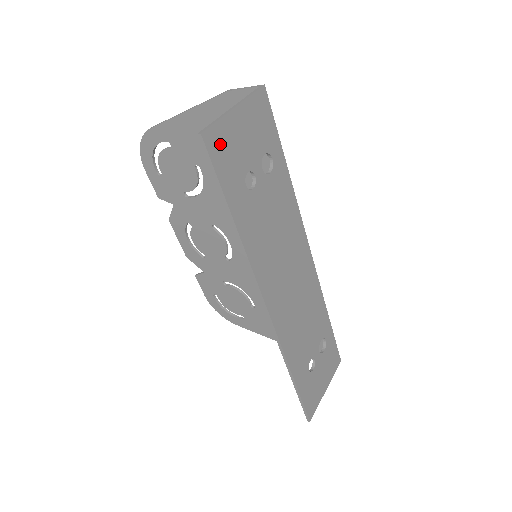
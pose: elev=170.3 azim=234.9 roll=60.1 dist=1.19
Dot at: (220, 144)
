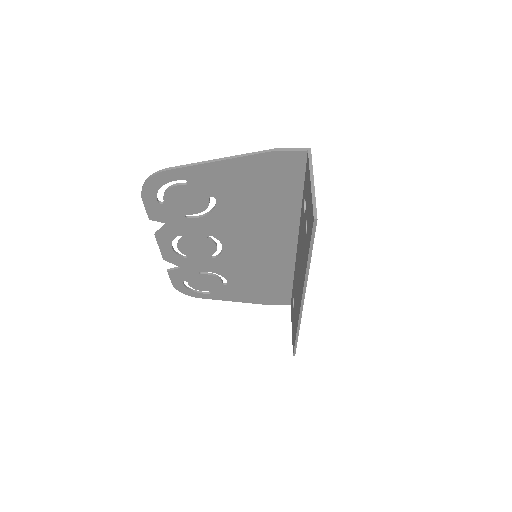
Dot at: occluded
